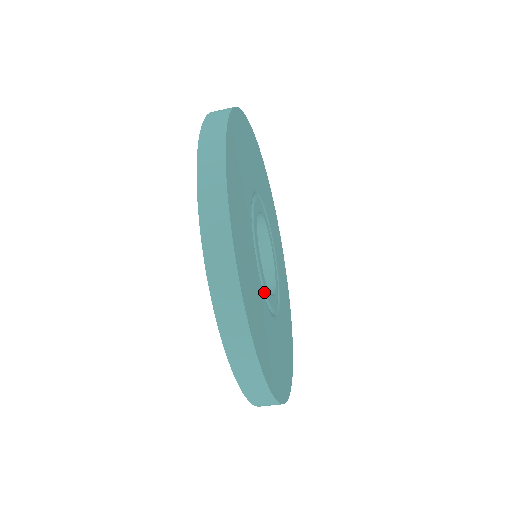
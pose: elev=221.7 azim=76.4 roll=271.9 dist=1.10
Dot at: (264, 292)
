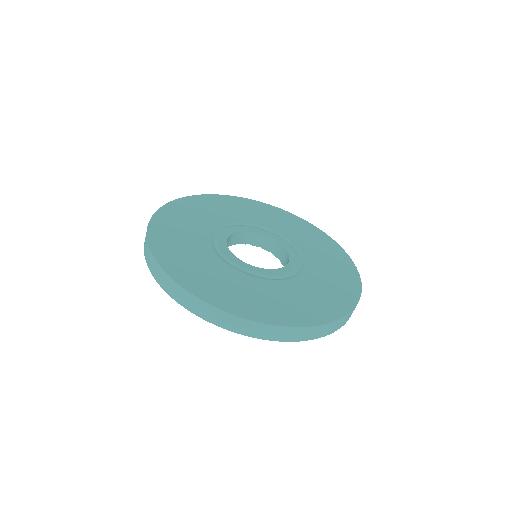
Dot at: (258, 275)
